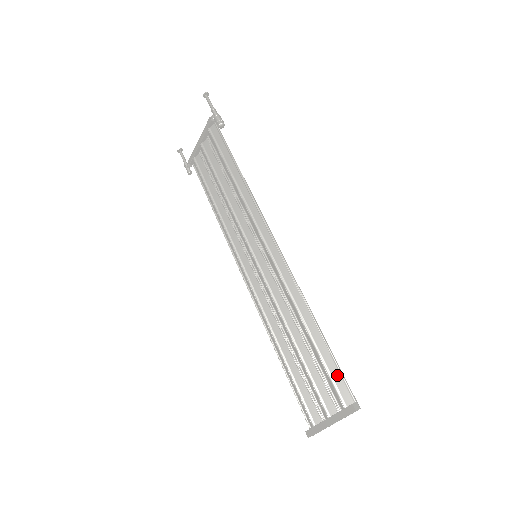
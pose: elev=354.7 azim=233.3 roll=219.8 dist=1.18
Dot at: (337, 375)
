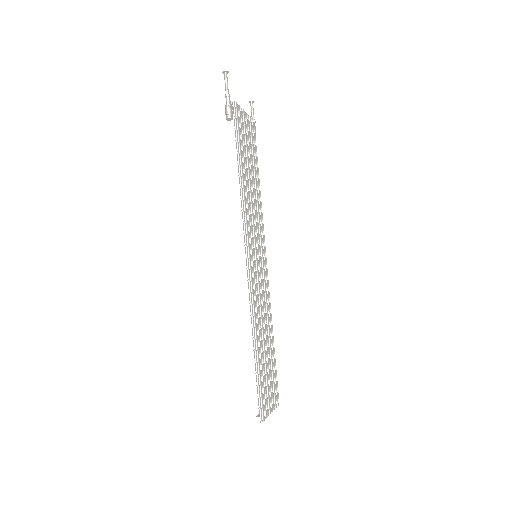
Dot at: (258, 391)
